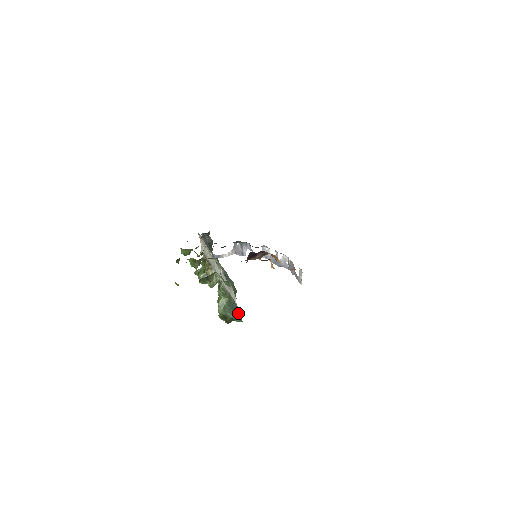
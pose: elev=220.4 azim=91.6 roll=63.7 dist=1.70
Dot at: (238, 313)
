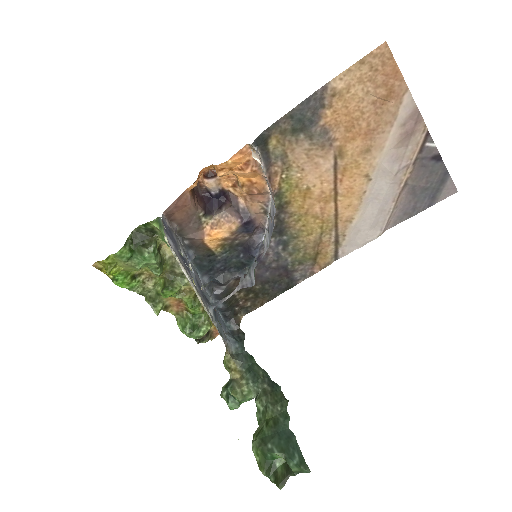
Dot at: (295, 448)
